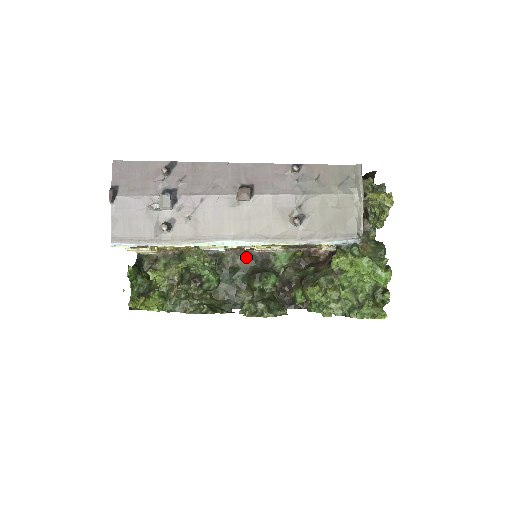
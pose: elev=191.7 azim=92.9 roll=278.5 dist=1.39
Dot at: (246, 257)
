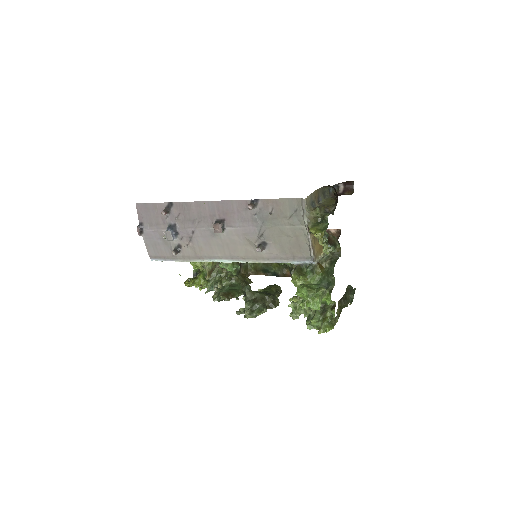
Dot at: occluded
